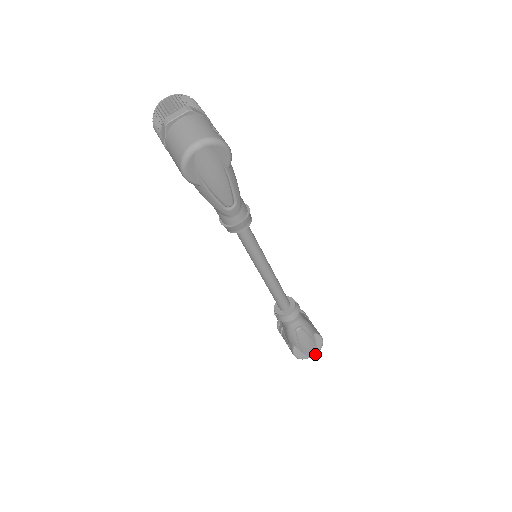
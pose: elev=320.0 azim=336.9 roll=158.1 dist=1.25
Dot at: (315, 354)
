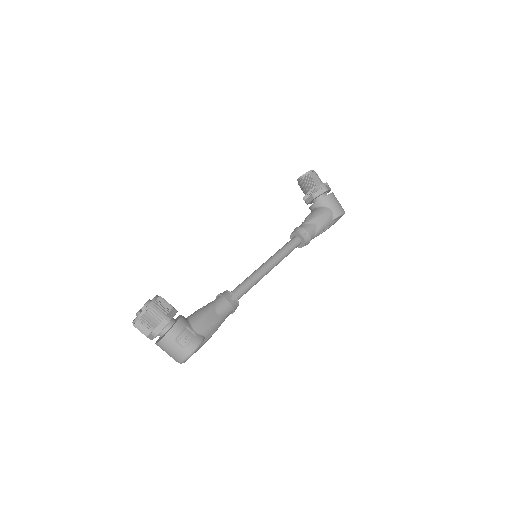
Dot at: occluded
